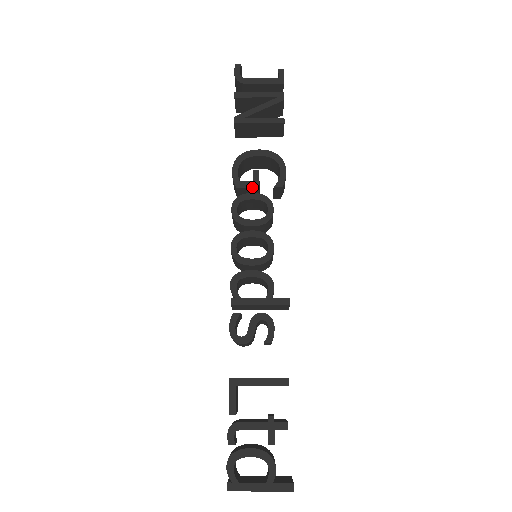
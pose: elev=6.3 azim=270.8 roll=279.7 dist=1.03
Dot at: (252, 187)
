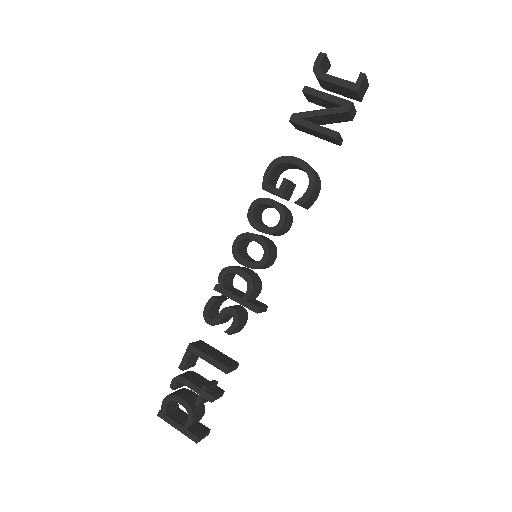
Dot at: (275, 194)
